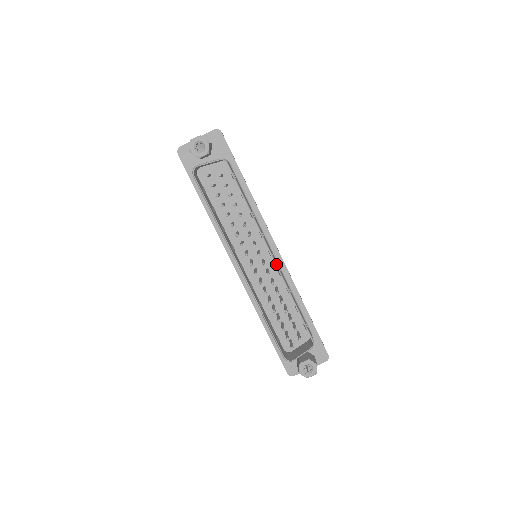
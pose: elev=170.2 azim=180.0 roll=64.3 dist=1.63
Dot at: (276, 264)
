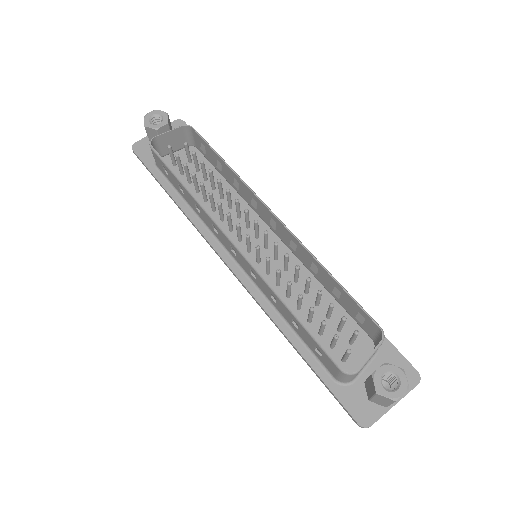
Dot at: (284, 225)
